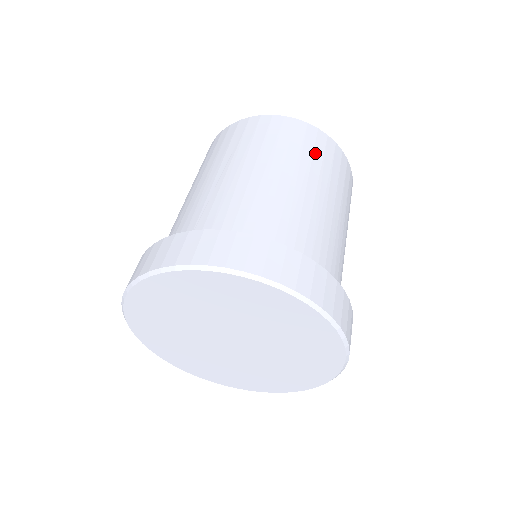
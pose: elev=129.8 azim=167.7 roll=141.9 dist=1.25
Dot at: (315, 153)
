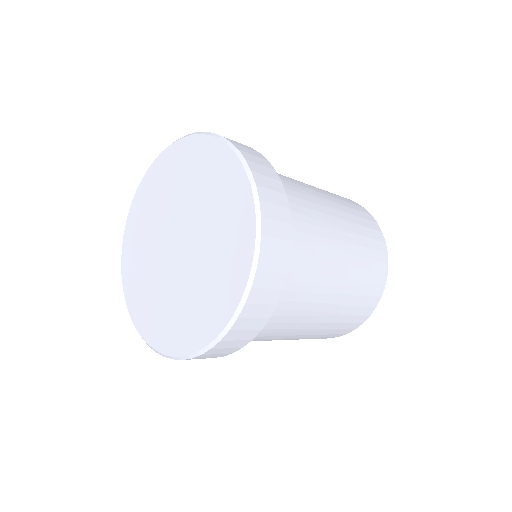
Dot at: occluded
